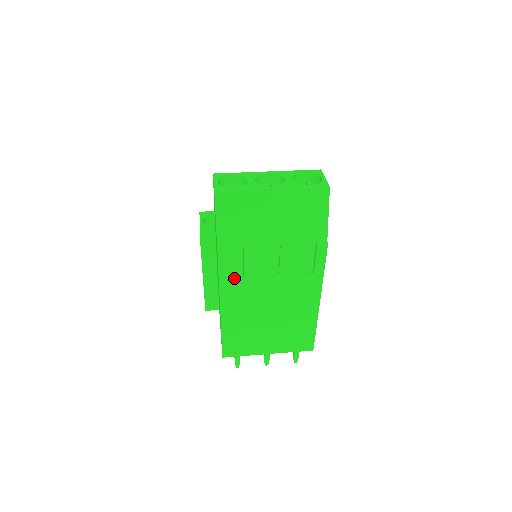
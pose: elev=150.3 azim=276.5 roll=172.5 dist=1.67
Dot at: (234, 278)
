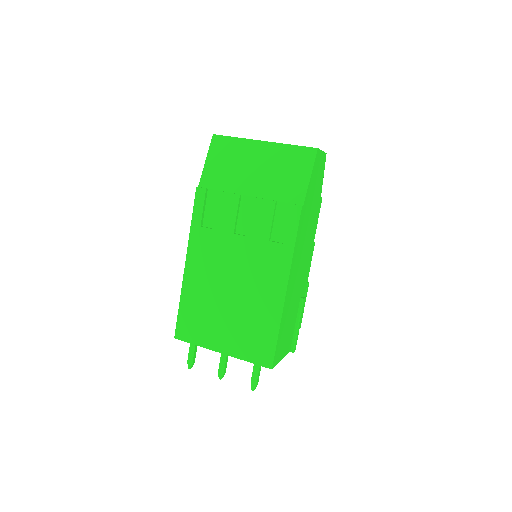
Dot at: (205, 227)
